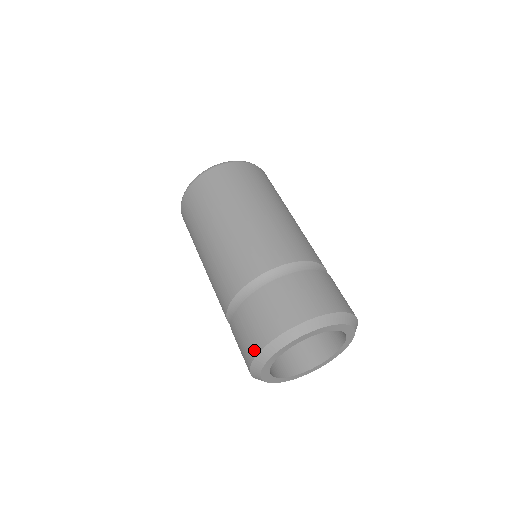
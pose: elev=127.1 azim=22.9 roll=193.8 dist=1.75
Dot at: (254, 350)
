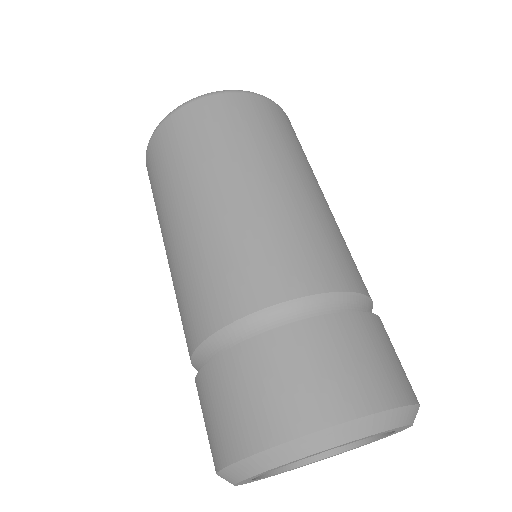
Dot at: (227, 453)
